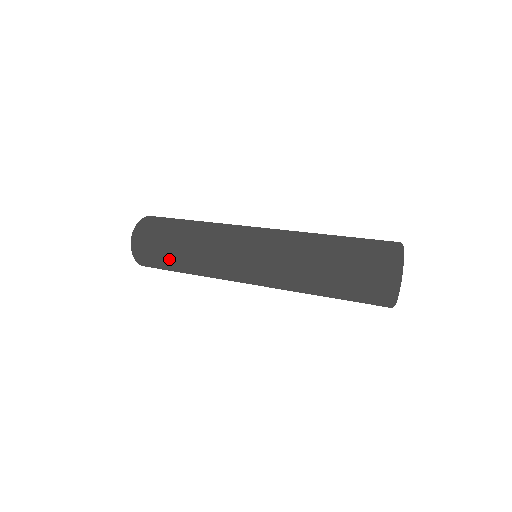
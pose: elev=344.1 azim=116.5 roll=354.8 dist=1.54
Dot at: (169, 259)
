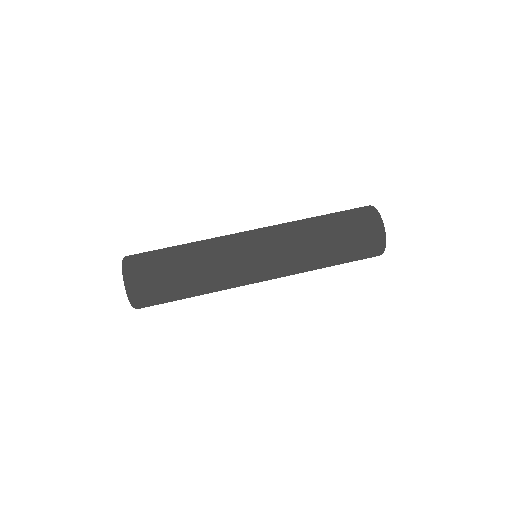
Dot at: (178, 287)
